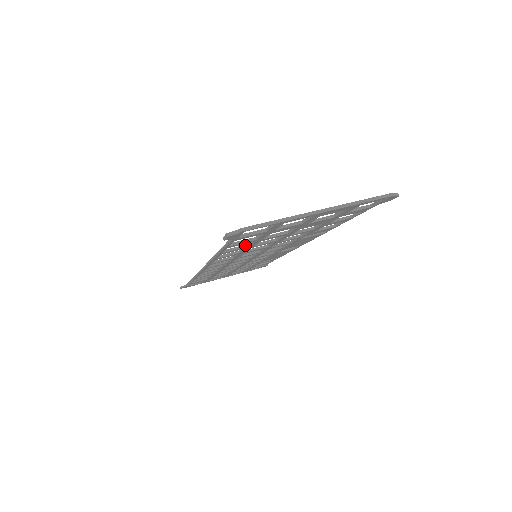
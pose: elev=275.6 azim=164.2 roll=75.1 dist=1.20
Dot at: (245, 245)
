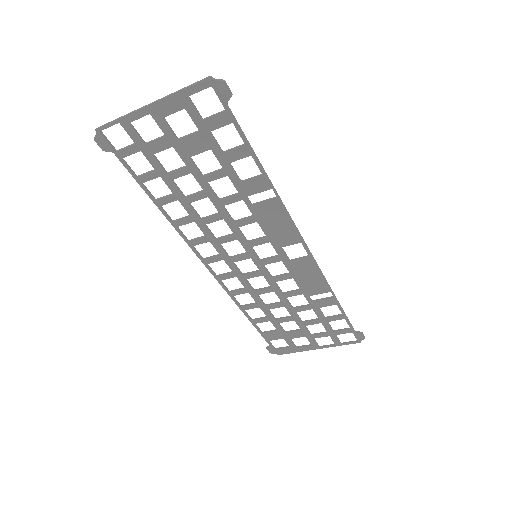
Dot at: (173, 193)
